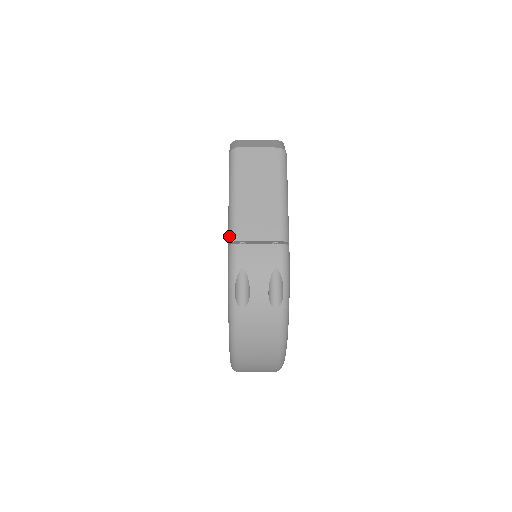
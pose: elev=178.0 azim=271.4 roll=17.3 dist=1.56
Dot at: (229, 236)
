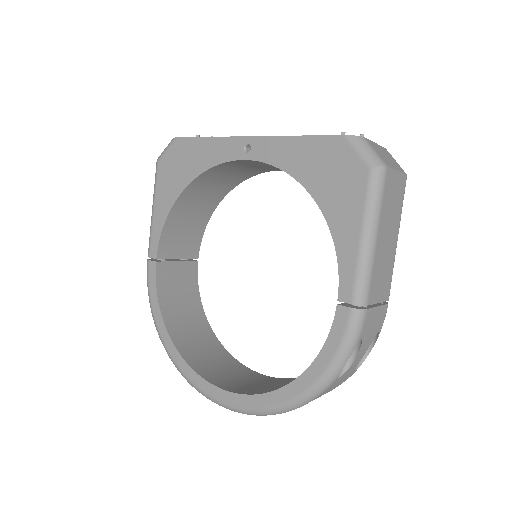
Dot at: (358, 296)
